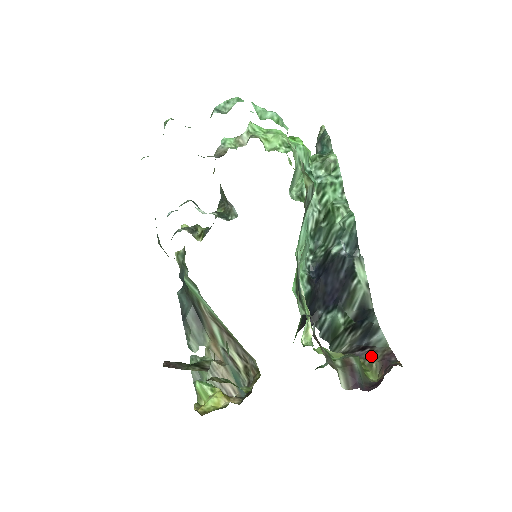
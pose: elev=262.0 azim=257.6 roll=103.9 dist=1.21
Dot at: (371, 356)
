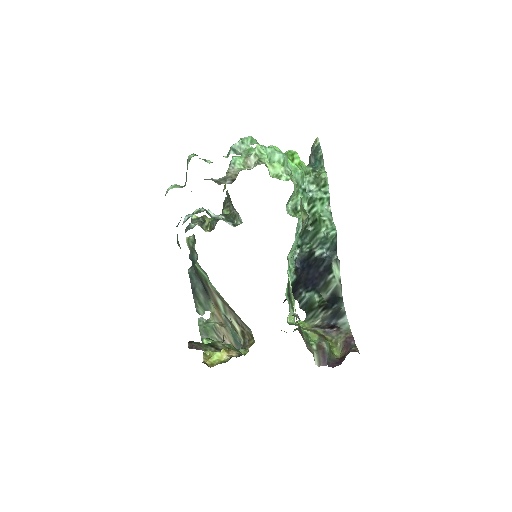
Dot at: (337, 336)
